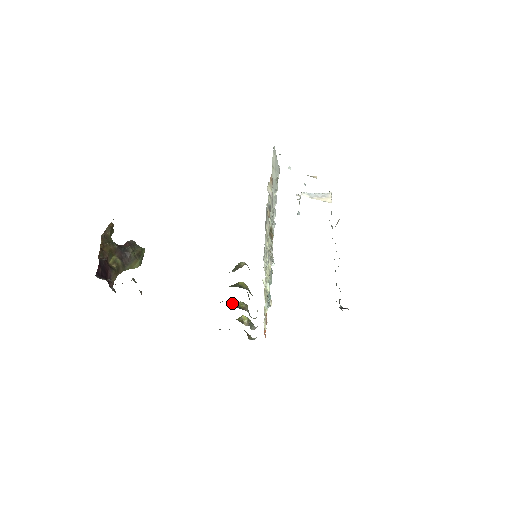
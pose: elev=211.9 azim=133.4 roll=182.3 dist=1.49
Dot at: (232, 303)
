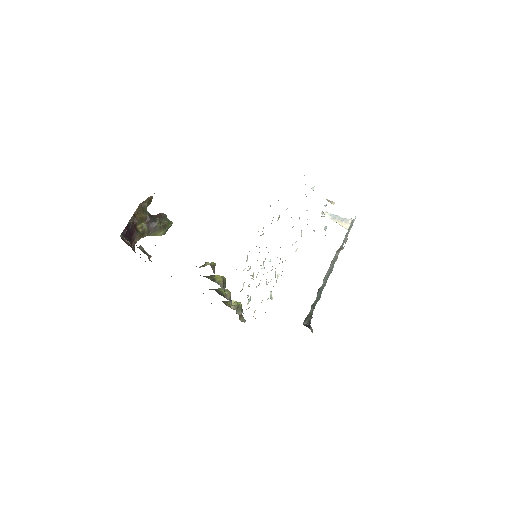
Dot at: (219, 288)
